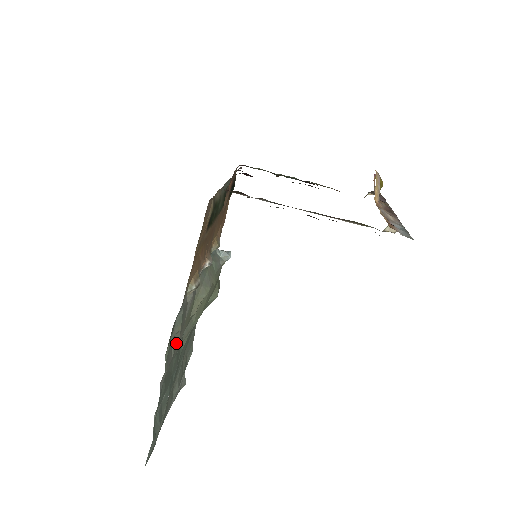
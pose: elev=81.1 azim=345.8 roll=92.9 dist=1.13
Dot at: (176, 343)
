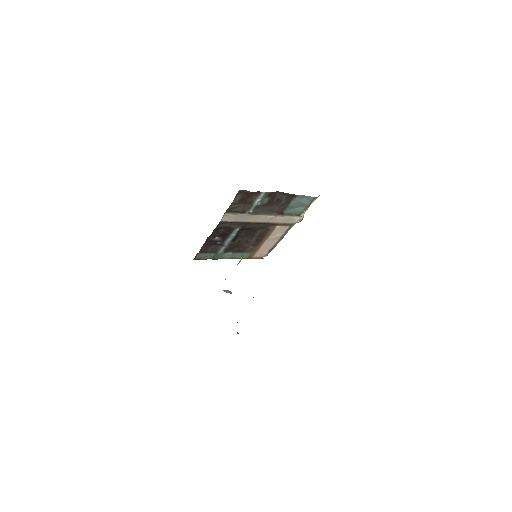
Dot at: occluded
